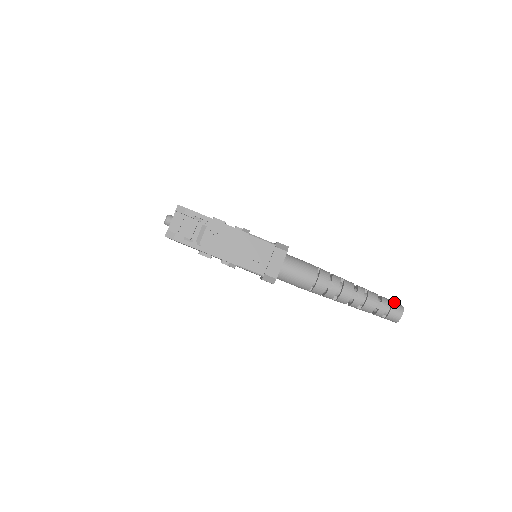
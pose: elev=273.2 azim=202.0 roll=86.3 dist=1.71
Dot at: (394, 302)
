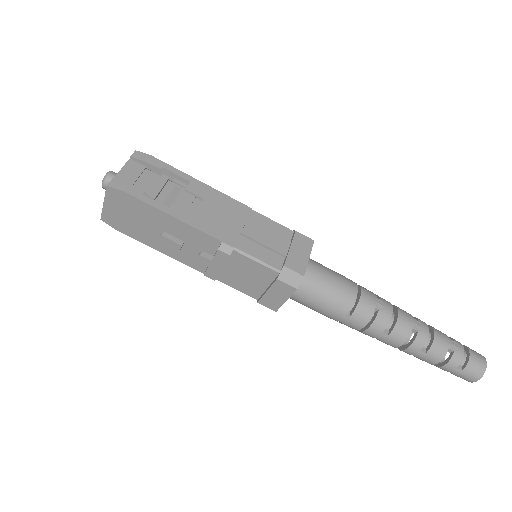
Dot at: occluded
